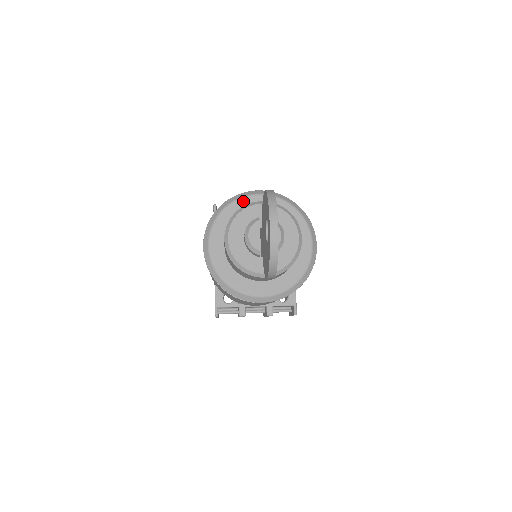
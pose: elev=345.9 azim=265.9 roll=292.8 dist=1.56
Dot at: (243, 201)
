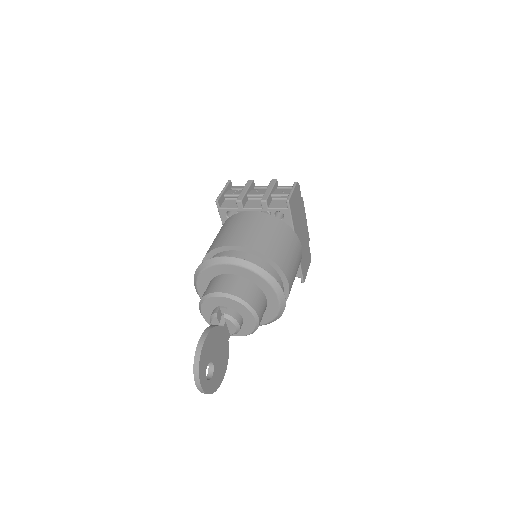
Dot at: (215, 268)
